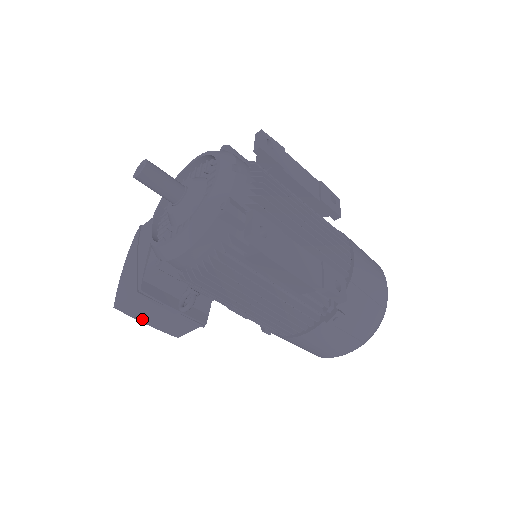
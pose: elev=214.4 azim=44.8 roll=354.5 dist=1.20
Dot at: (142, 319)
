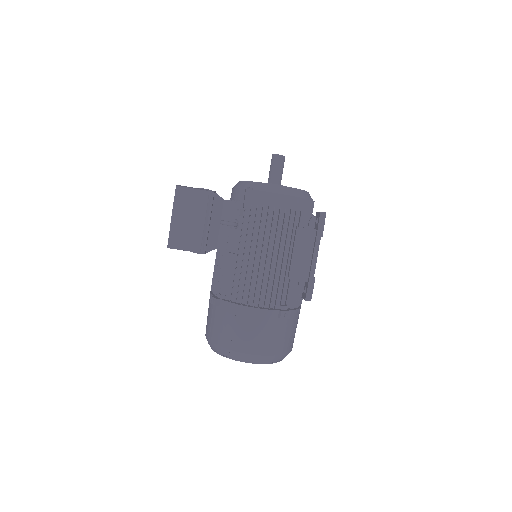
Dot at: (177, 210)
